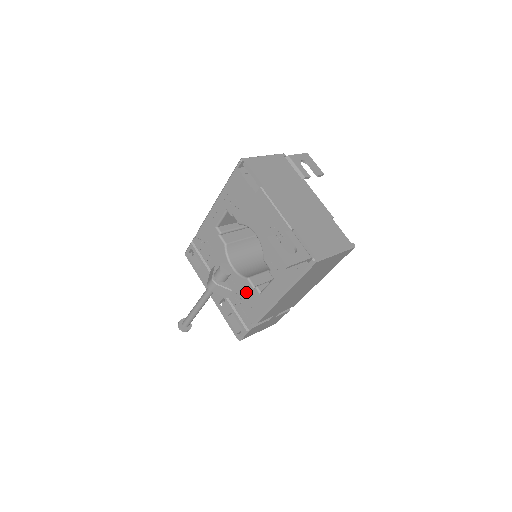
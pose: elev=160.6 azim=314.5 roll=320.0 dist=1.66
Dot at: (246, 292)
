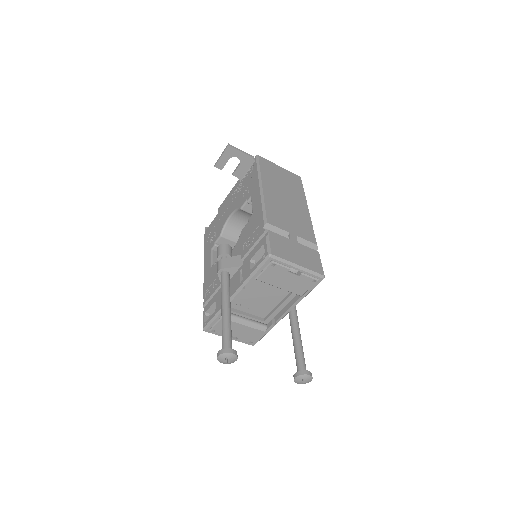
Dot at: (246, 233)
